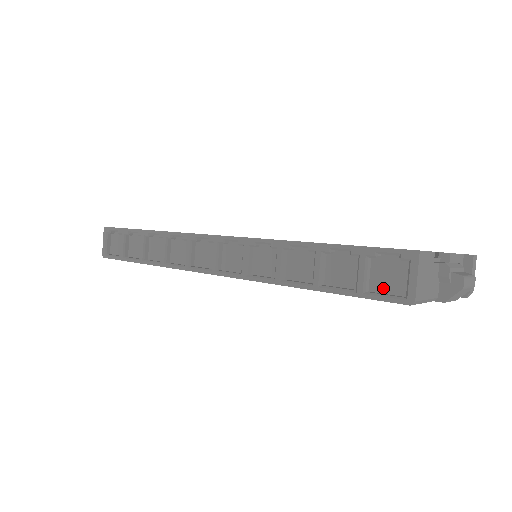
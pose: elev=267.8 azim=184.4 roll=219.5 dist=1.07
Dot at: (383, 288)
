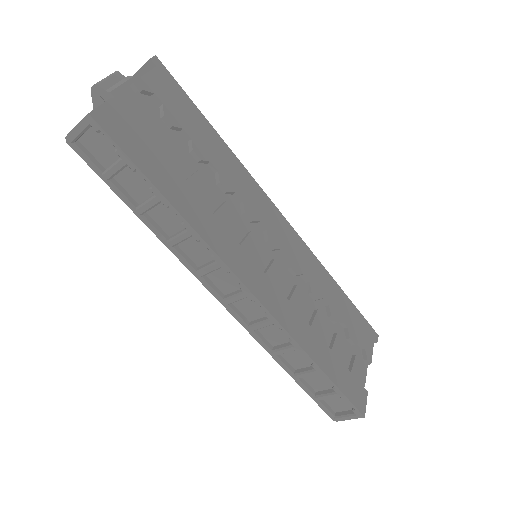
Dot at: (329, 402)
